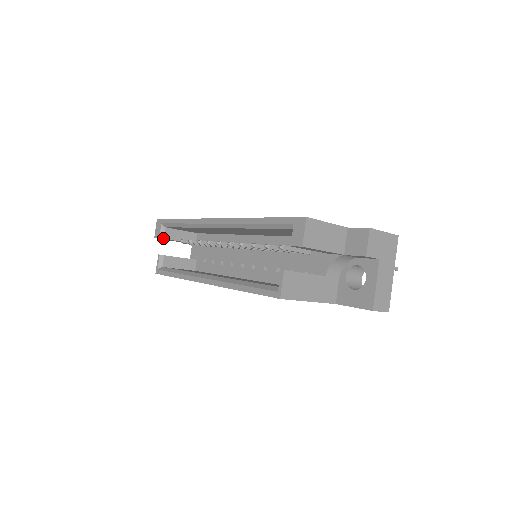
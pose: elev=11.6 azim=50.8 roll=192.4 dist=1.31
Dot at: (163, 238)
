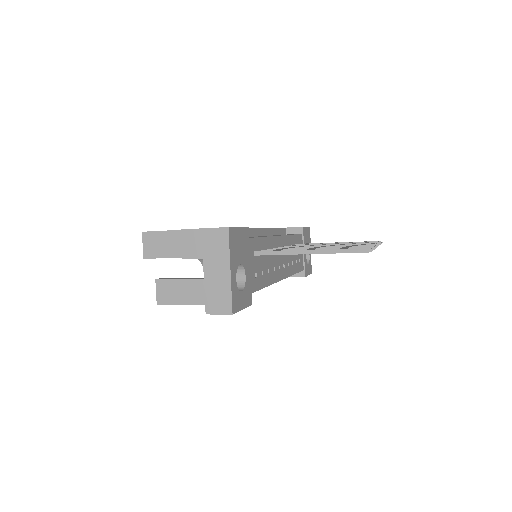
Dot at: occluded
